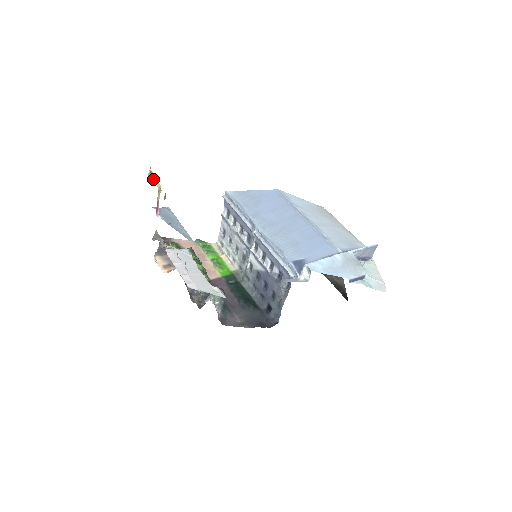
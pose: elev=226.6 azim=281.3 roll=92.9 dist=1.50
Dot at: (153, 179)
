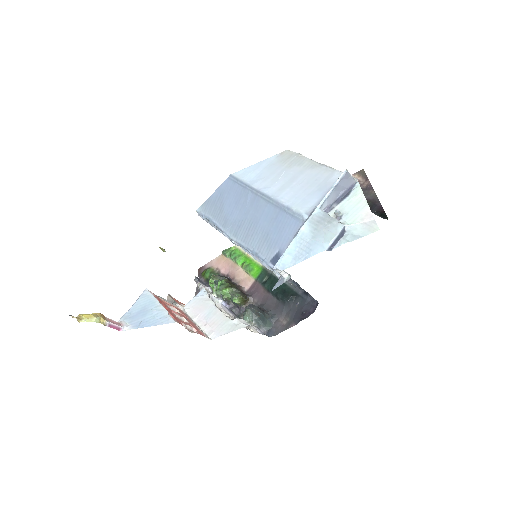
Dot at: (84, 321)
